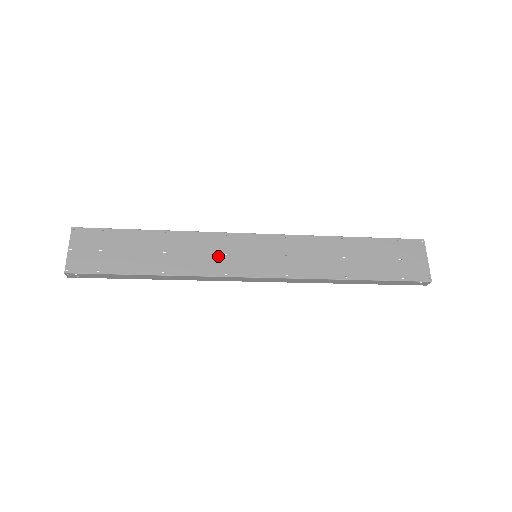
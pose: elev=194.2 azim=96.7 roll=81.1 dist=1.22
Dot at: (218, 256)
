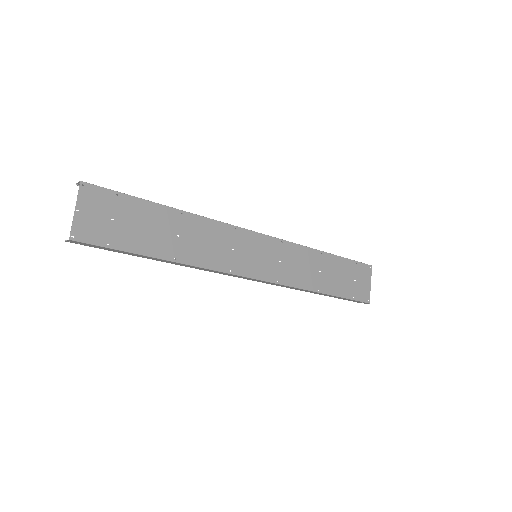
Dot at: (226, 250)
